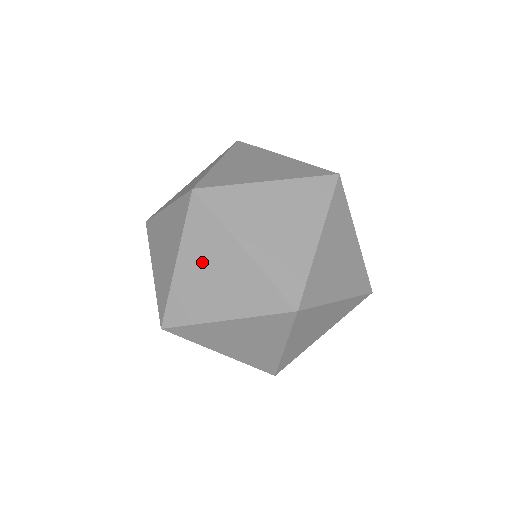
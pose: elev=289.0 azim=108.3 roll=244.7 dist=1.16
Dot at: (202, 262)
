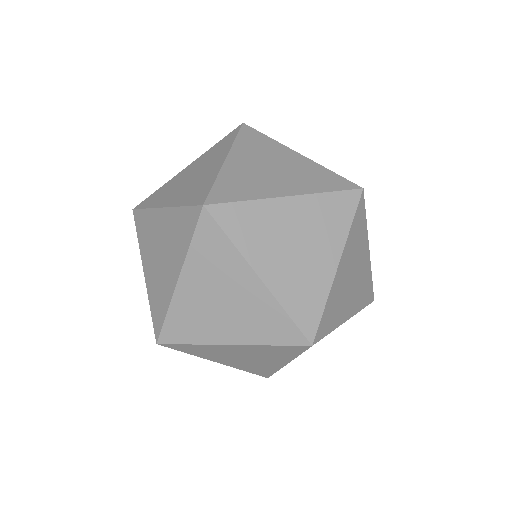
Dot at: occluded
